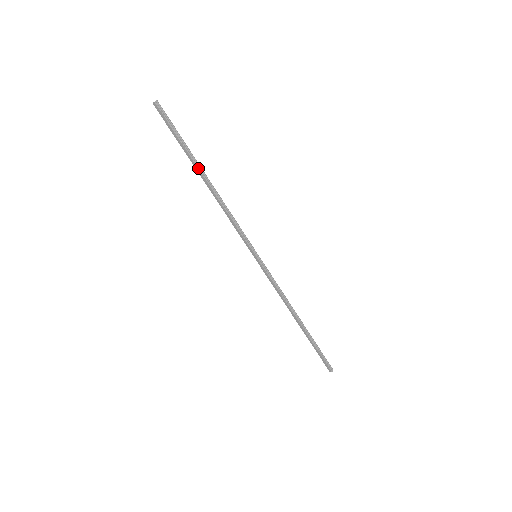
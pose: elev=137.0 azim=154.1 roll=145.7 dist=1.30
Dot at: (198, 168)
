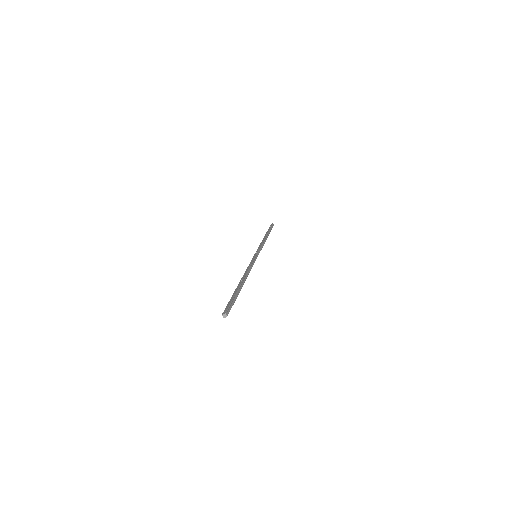
Dot at: occluded
